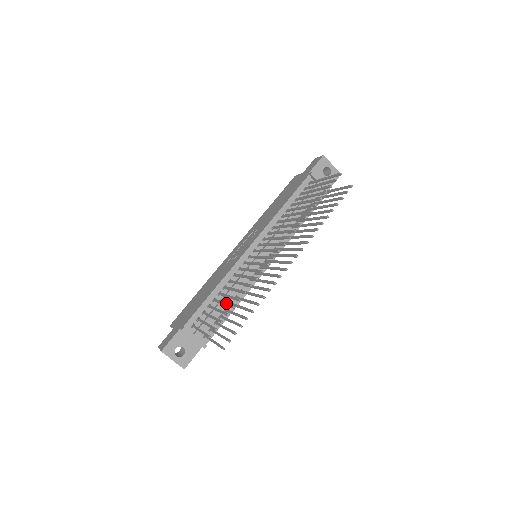
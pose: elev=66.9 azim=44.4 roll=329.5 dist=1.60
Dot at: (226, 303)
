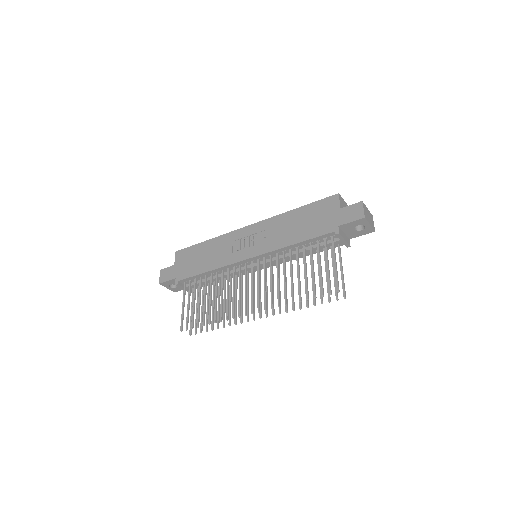
Dot at: (204, 308)
